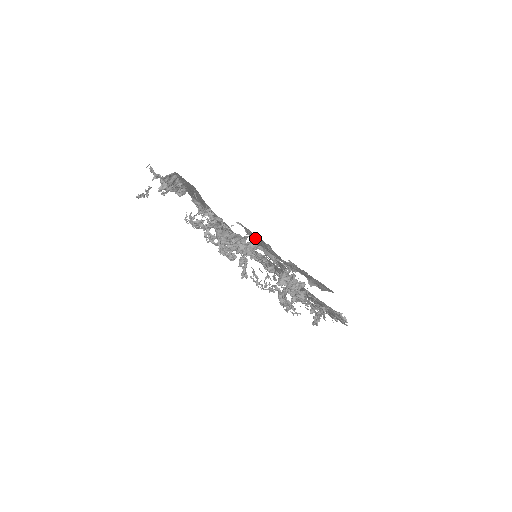
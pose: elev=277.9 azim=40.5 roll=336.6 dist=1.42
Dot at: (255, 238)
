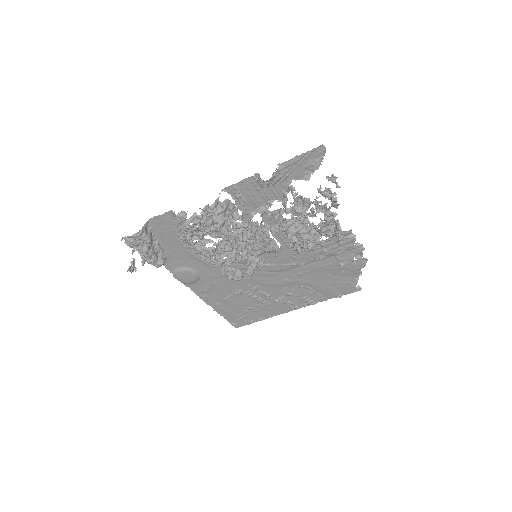
Dot at: (243, 196)
